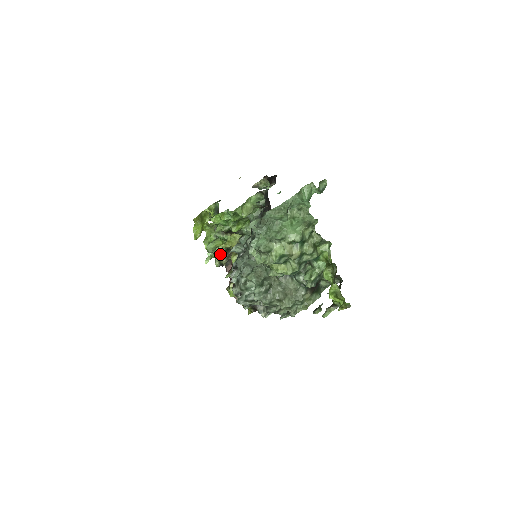
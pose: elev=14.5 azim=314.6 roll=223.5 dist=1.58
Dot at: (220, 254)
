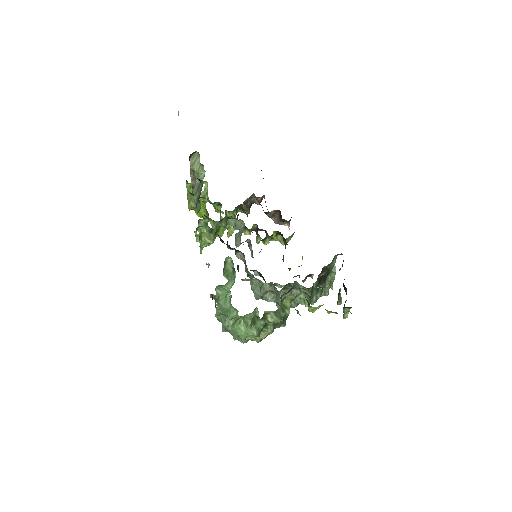
Dot at: occluded
